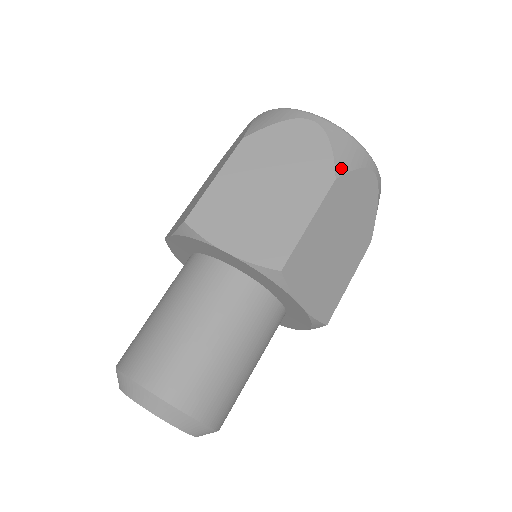
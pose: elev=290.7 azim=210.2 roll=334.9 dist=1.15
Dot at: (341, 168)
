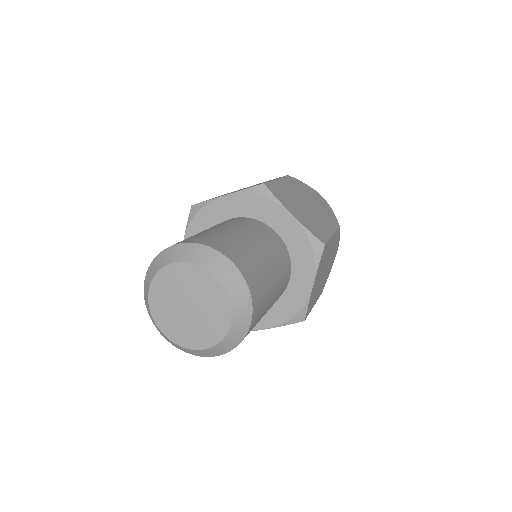
Dot at: occluded
